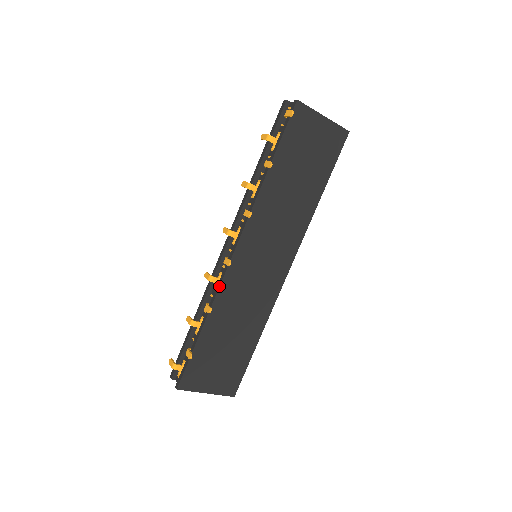
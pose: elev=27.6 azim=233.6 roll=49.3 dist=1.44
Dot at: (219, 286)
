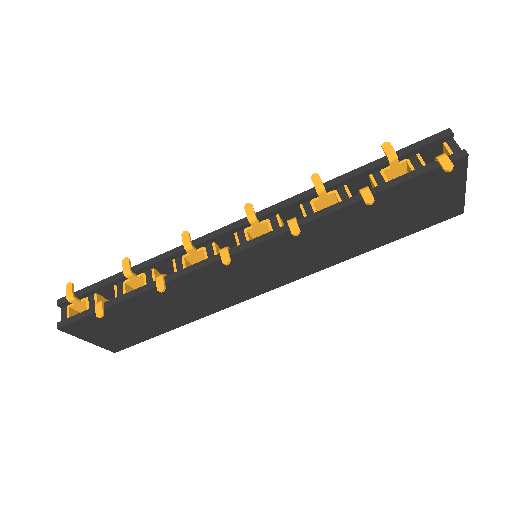
Dot at: (193, 270)
